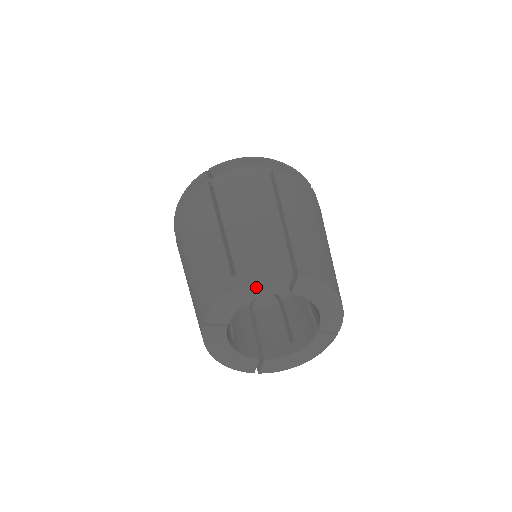
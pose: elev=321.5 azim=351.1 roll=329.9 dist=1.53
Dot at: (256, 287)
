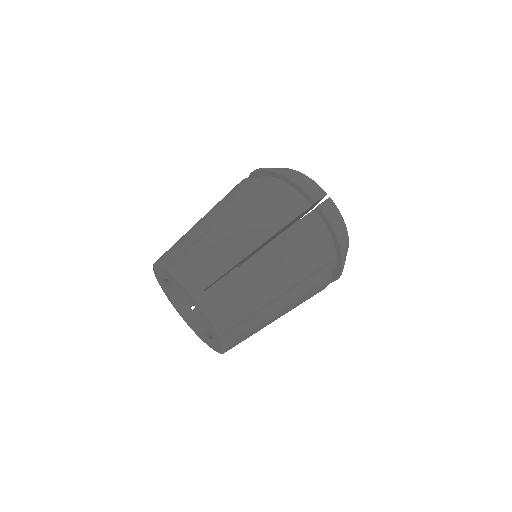
Dot at: (159, 270)
